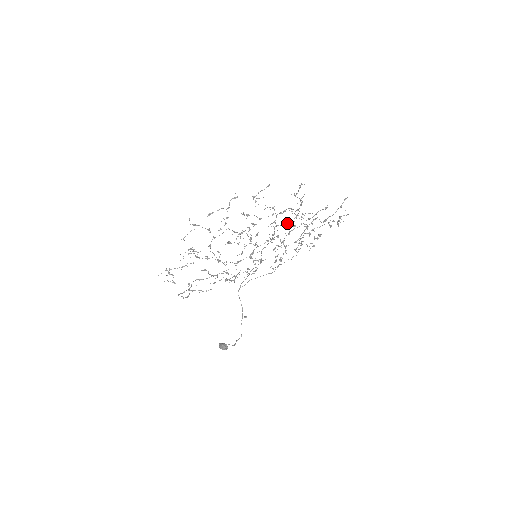
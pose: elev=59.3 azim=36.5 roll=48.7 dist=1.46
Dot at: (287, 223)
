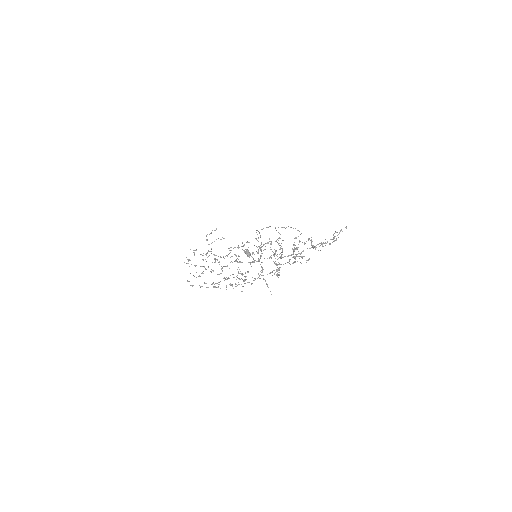
Dot at: occluded
